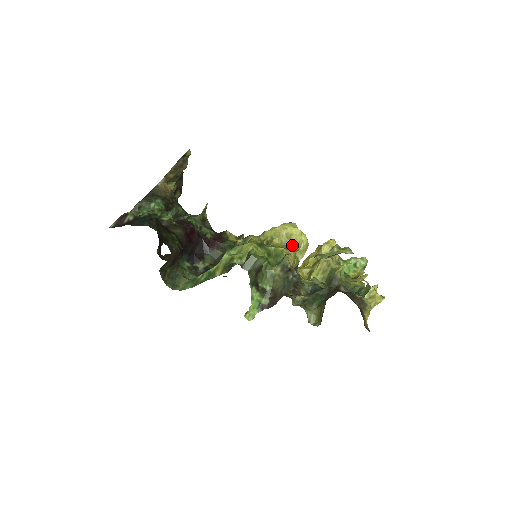
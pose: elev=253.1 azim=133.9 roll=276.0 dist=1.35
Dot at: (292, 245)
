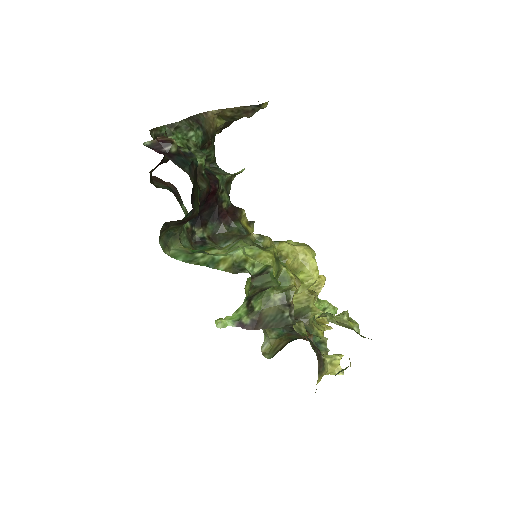
Dot at: (300, 273)
